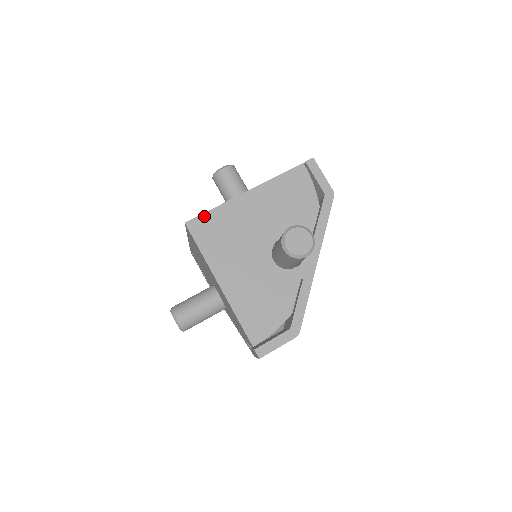
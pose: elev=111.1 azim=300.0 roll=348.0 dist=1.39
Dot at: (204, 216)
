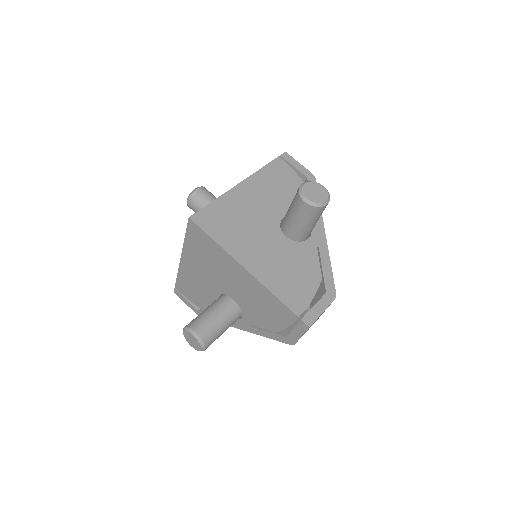
Dot at: (206, 209)
